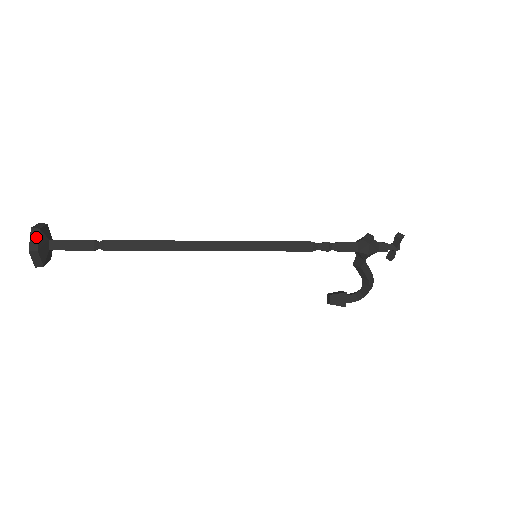
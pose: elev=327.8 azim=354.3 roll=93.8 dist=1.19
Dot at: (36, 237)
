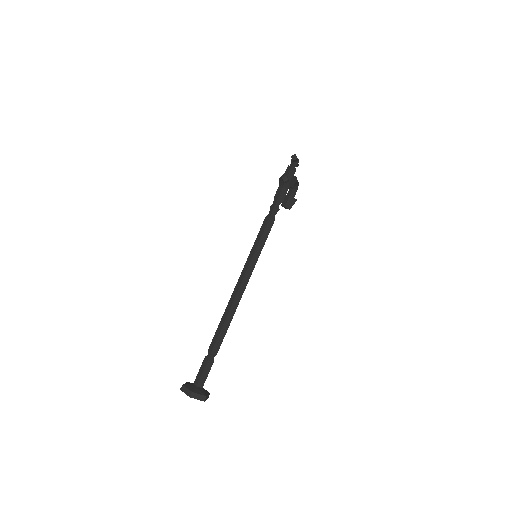
Dot at: (197, 395)
